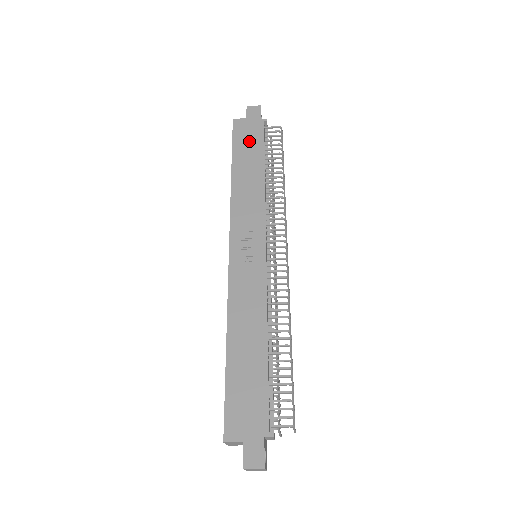
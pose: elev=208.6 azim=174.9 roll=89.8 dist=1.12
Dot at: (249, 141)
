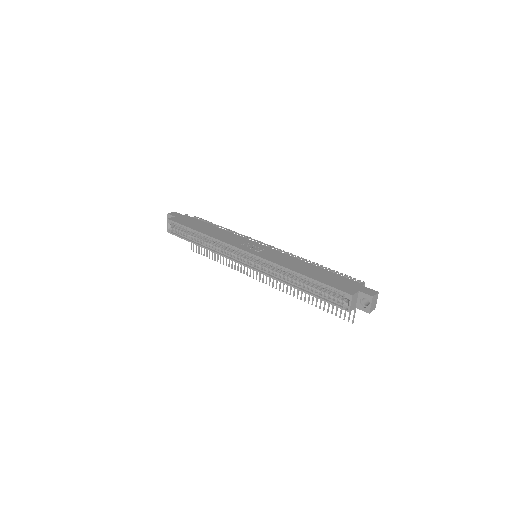
Dot at: (190, 222)
